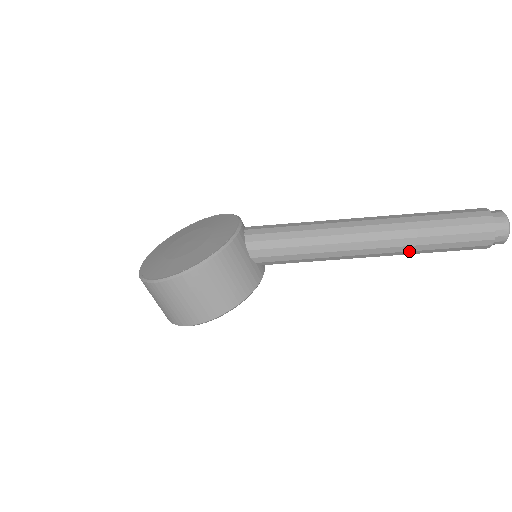
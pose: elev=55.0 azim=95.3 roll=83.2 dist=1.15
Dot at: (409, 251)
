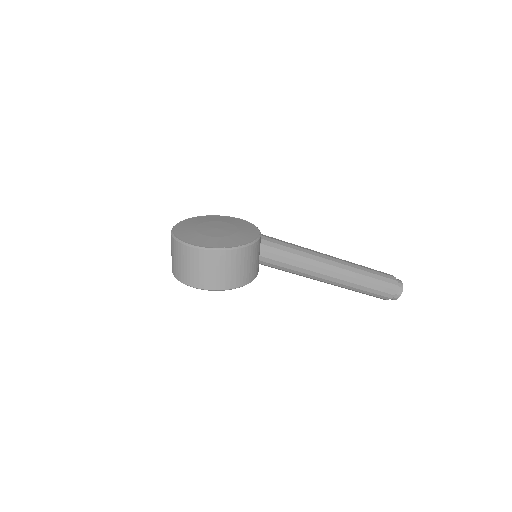
Dot at: (350, 286)
